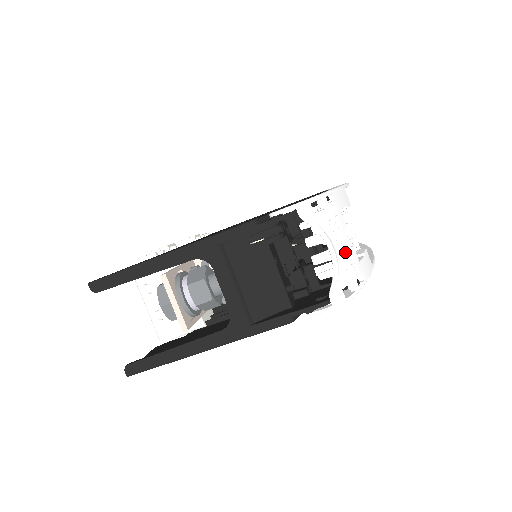
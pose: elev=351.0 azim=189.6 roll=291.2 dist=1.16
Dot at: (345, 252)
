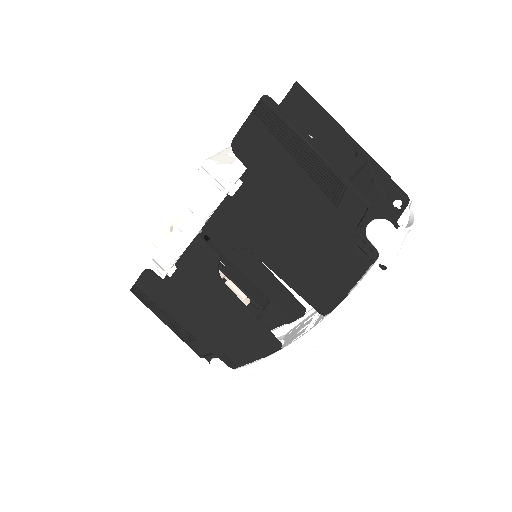
Dot at: occluded
